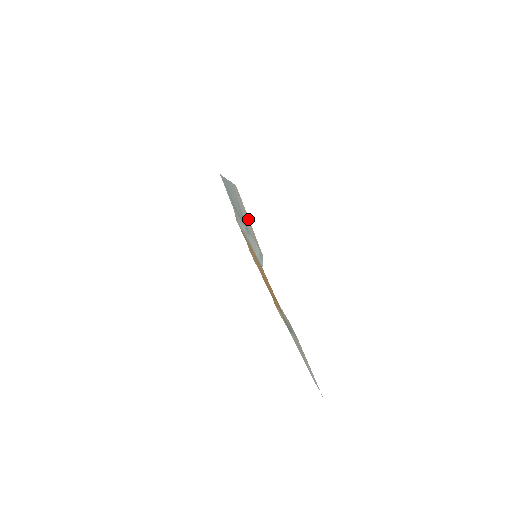
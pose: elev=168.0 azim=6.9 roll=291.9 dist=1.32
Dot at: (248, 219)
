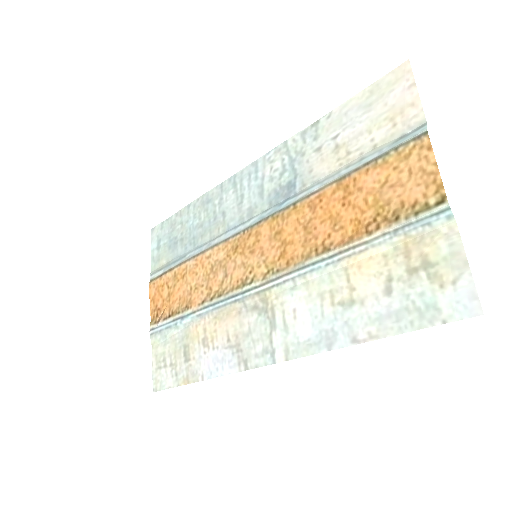
Dot at: (401, 98)
